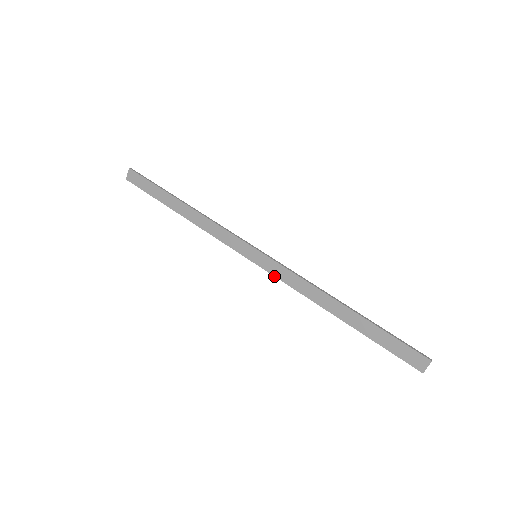
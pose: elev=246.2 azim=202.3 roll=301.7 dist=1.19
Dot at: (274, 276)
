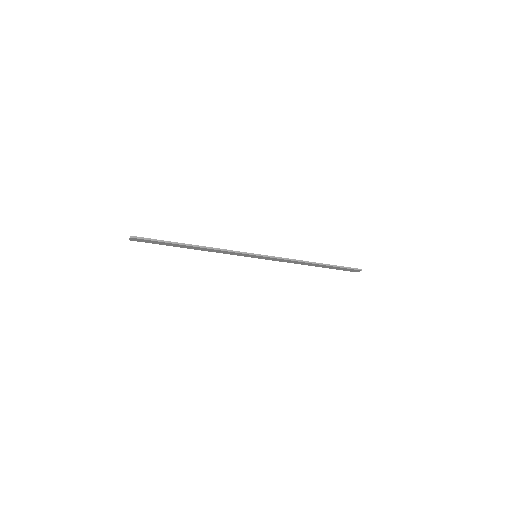
Dot at: occluded
